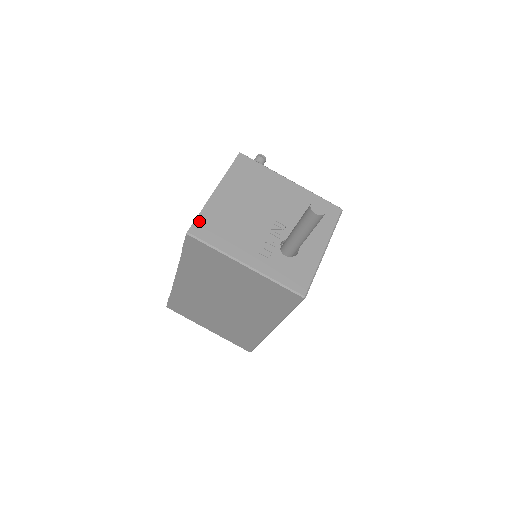
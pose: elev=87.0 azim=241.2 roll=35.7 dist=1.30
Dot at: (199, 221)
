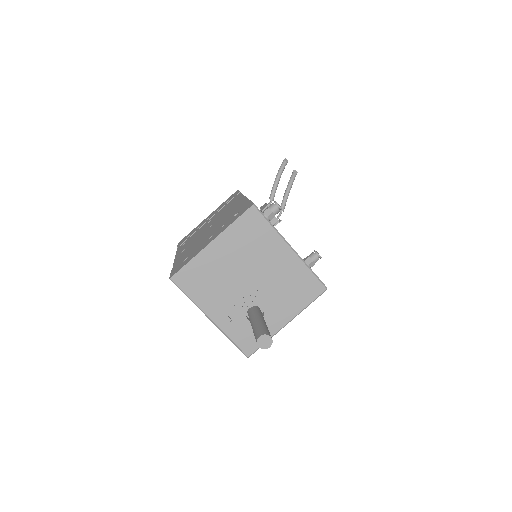
Dot at: (184, 270)
